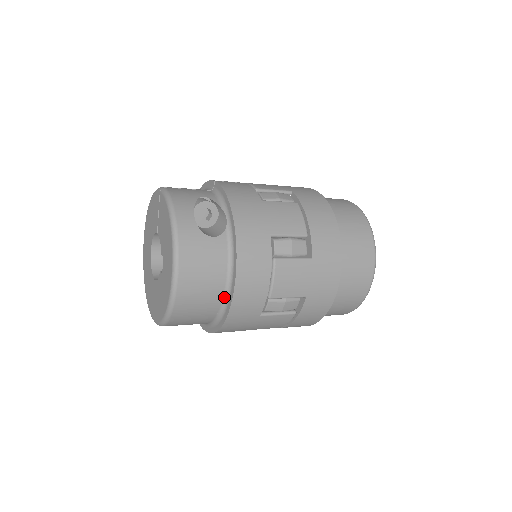
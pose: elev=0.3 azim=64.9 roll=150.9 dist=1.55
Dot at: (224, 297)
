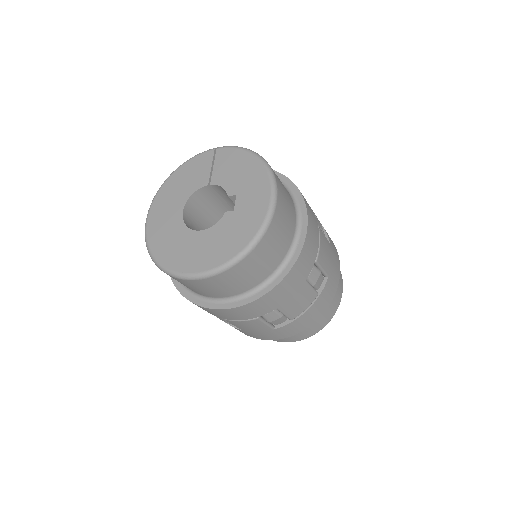
Dot at: (291, 244)
